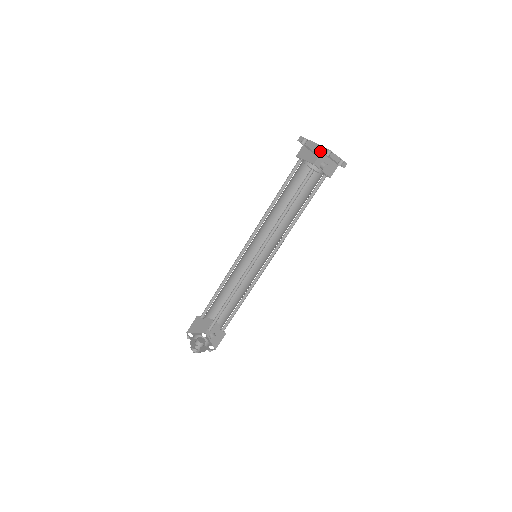
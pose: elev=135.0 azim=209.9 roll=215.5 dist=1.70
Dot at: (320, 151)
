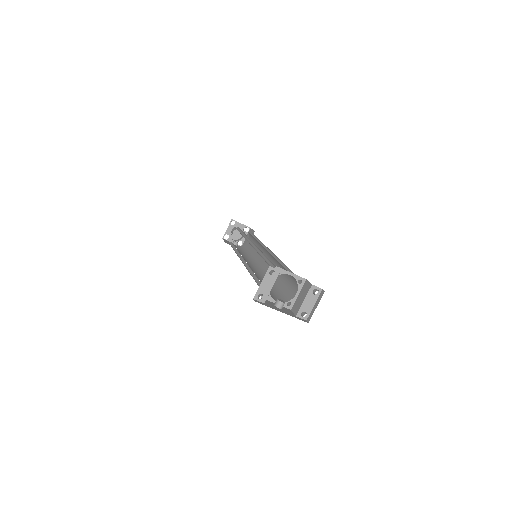
Dot at: (310, 283)
